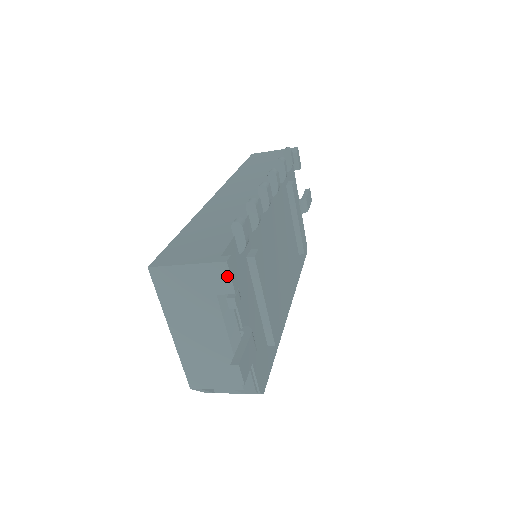
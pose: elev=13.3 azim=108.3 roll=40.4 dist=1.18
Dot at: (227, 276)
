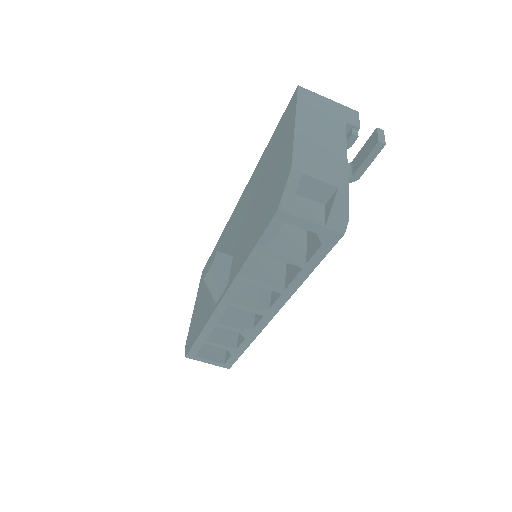
Dot at: (357, 118)
